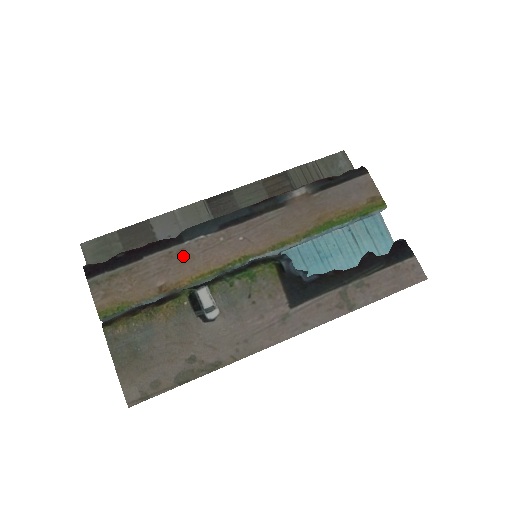
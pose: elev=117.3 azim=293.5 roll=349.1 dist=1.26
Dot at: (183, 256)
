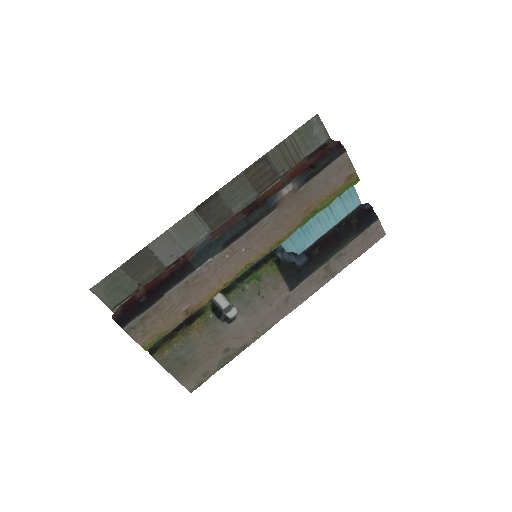
Dot at: (198, 282)
